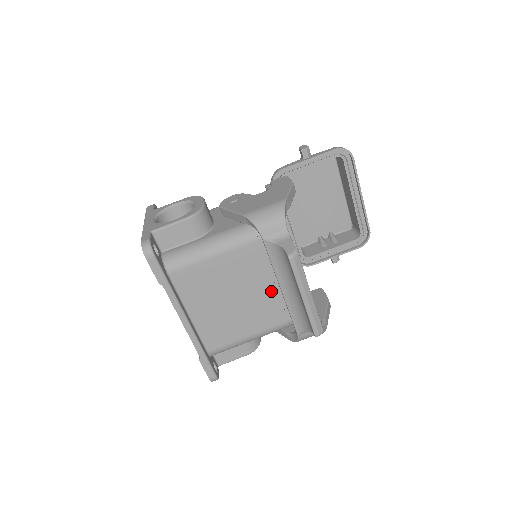
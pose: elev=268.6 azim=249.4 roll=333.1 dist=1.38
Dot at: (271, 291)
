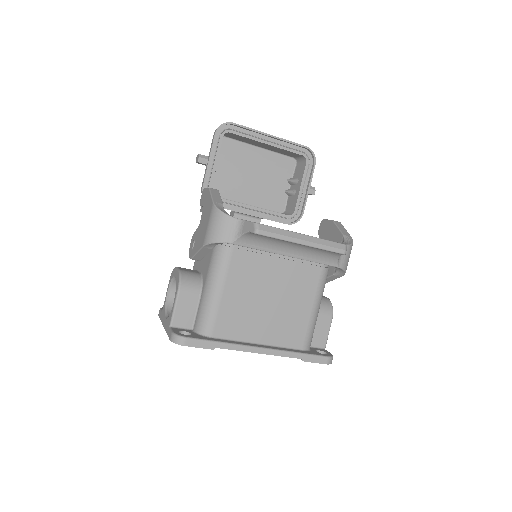
Dot at: (285, 264)
